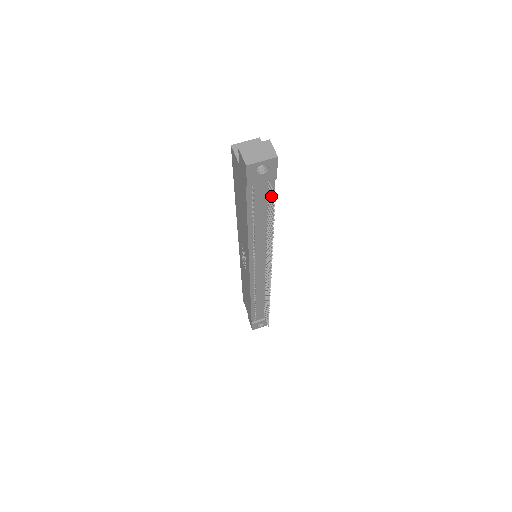
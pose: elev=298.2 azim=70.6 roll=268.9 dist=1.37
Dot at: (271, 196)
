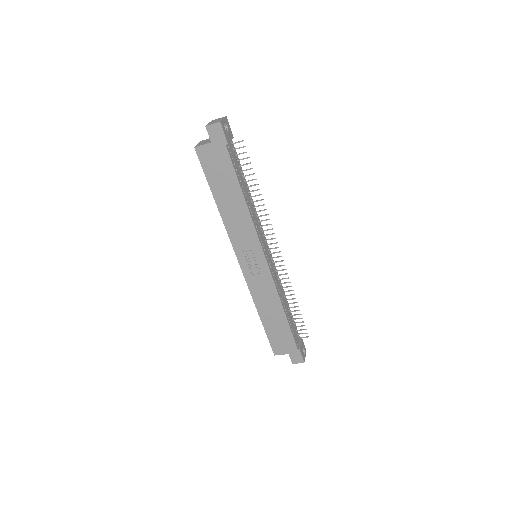
Dot at: (238, 160)
